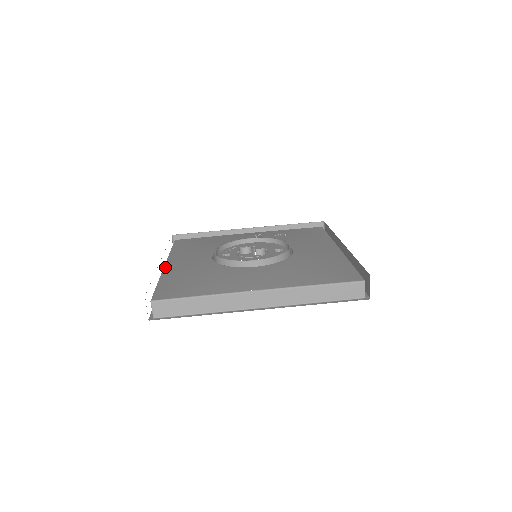
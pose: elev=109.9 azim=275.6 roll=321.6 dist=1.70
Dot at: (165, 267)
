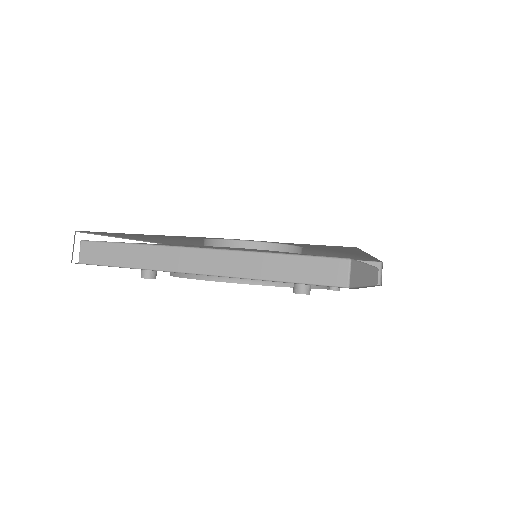
Dot at: occluded
